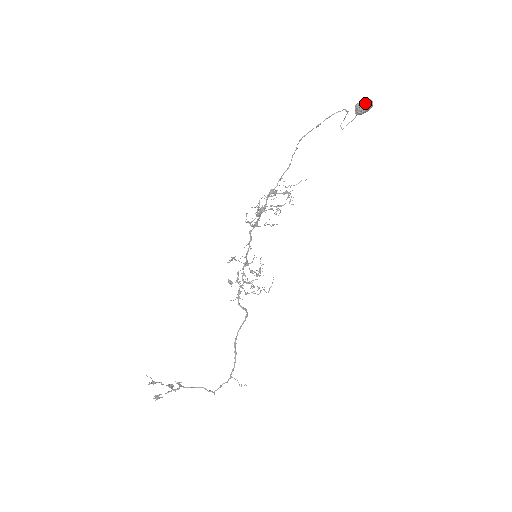
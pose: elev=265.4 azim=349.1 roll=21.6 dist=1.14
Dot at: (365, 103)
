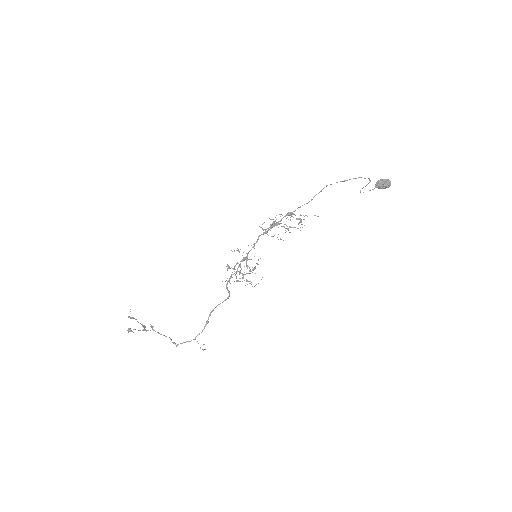
Dot at: (385, 182)
